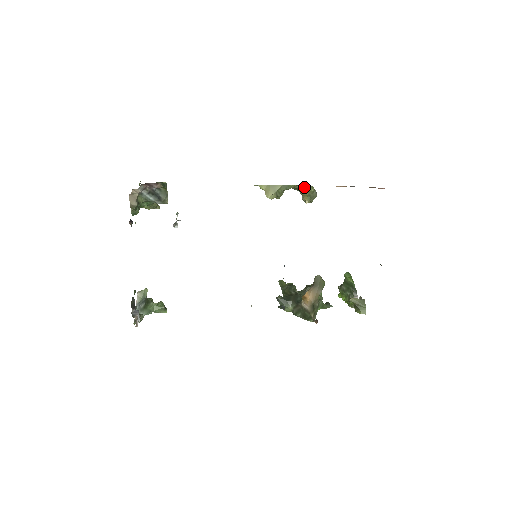
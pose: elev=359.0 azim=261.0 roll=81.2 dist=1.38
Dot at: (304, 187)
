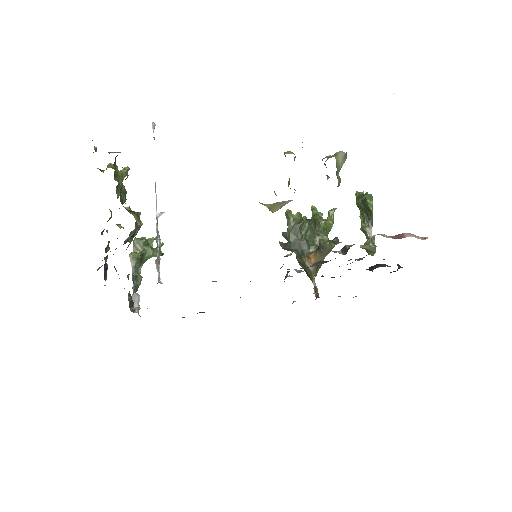
Dot at: occluded
